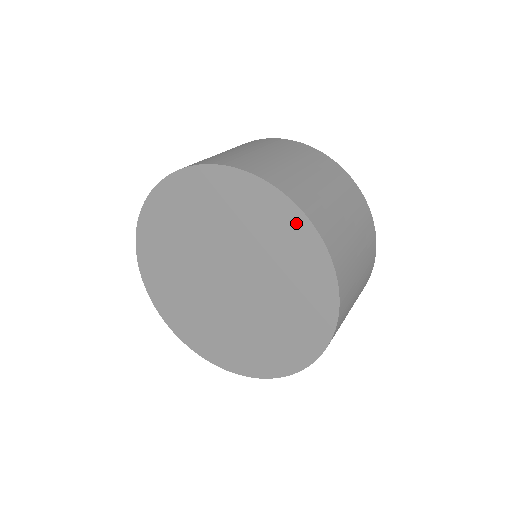
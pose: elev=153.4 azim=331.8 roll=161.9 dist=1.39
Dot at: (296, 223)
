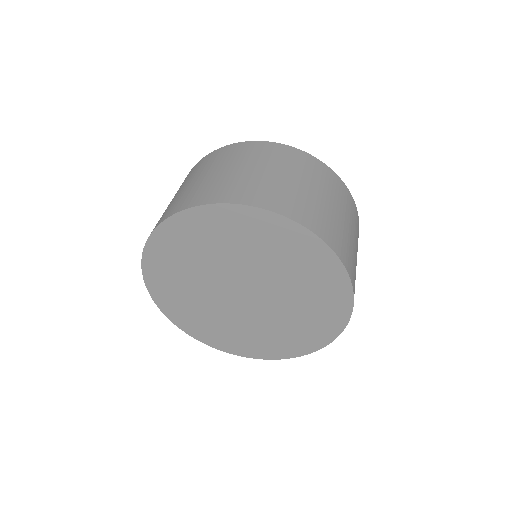
Dot at: (336, 276)
